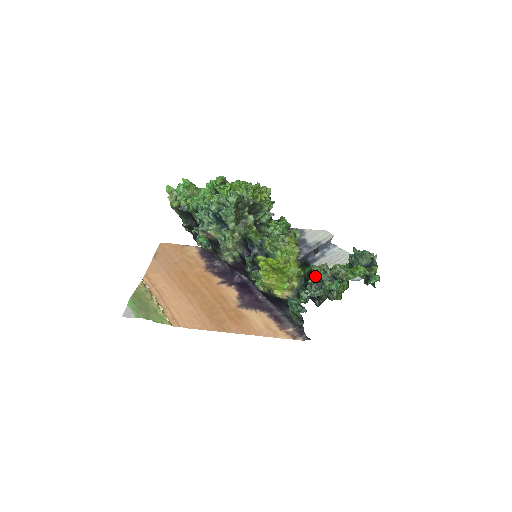
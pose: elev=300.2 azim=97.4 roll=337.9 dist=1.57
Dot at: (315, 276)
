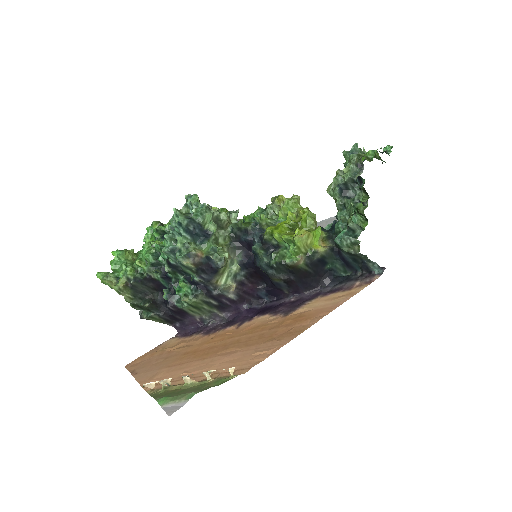
Dot at: (340, 187)
